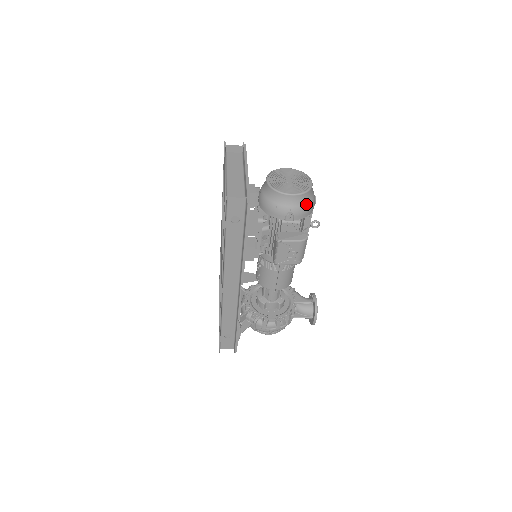
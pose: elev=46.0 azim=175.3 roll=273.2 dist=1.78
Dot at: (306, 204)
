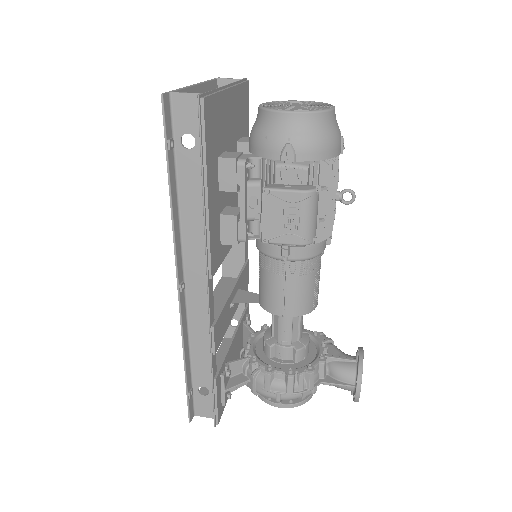
Dot at: (318, 134)
